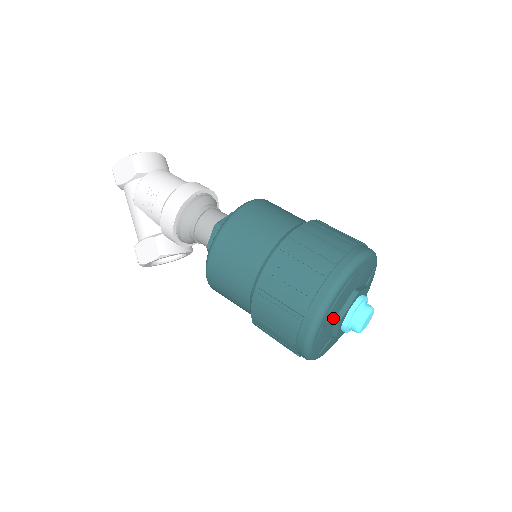
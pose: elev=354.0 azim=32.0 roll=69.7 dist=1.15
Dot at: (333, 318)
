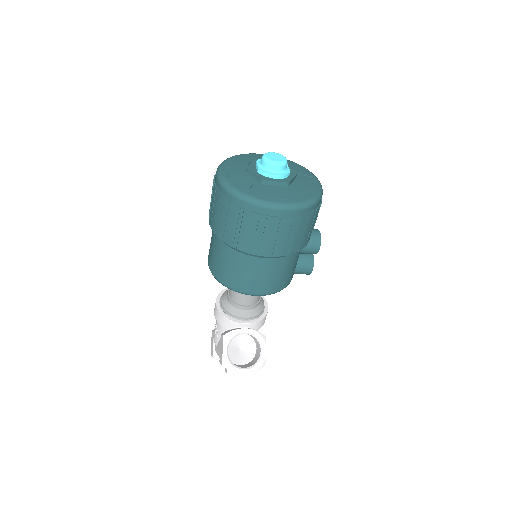
Dot at: (242, 172)
